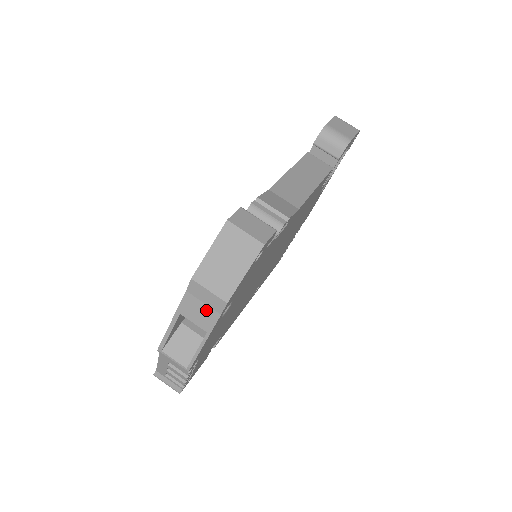
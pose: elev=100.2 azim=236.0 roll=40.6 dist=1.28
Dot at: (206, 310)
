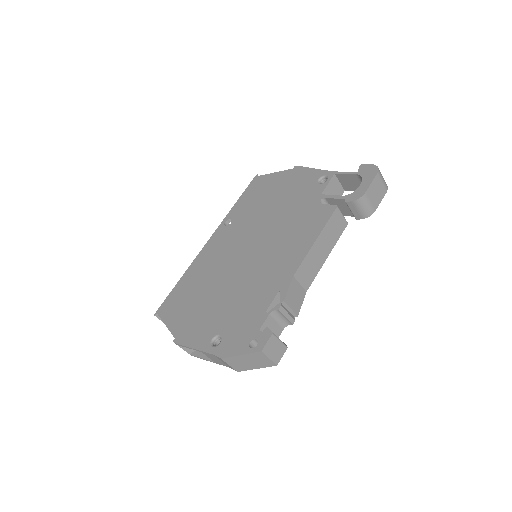
Dot at: (221, 362)
